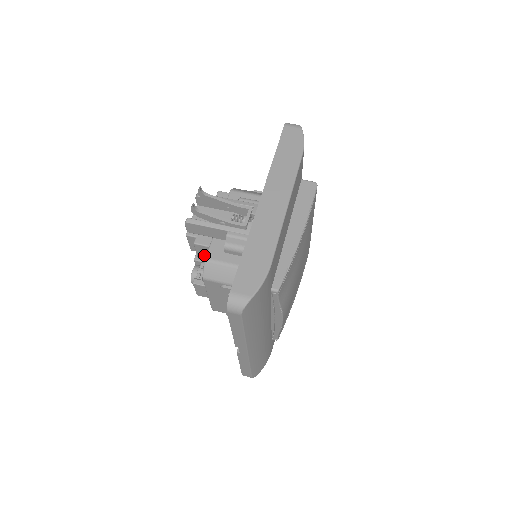
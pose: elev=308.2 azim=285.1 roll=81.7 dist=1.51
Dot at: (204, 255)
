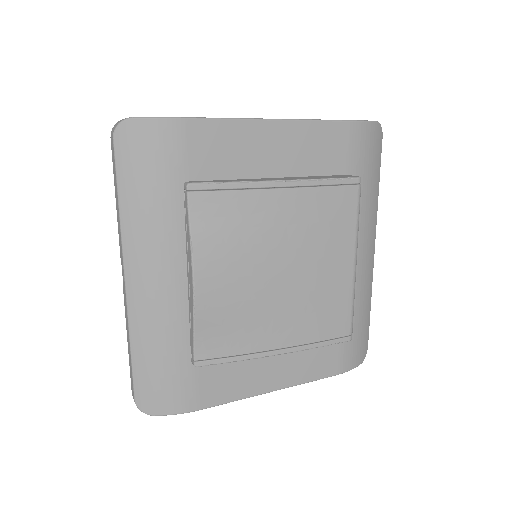
Dot at: occluded
